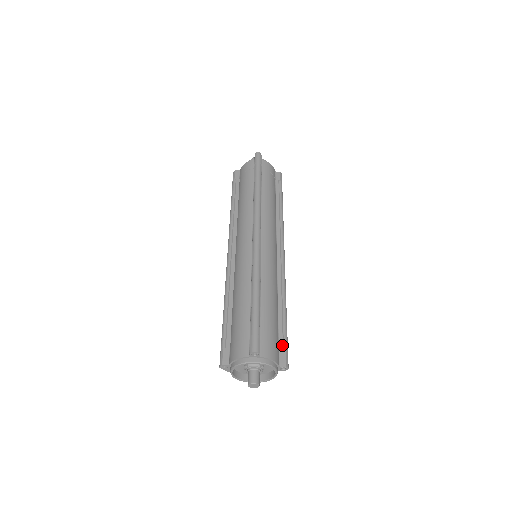
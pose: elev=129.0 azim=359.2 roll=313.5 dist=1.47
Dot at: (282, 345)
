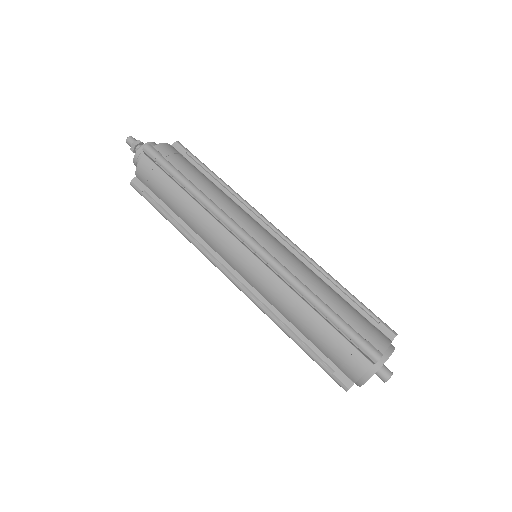
Dot at: (373, 320)
